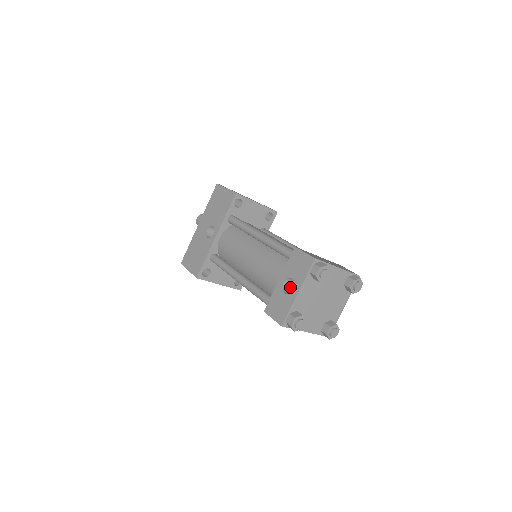
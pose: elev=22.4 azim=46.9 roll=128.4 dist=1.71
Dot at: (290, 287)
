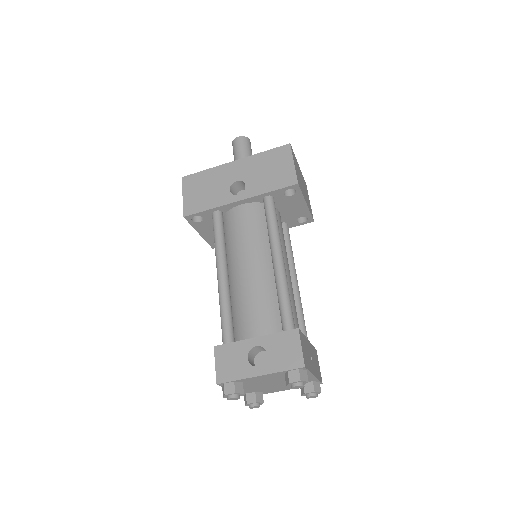
Dot at: (258, 350)
